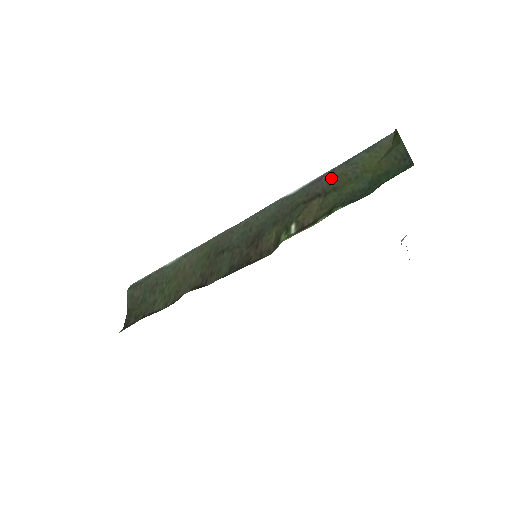
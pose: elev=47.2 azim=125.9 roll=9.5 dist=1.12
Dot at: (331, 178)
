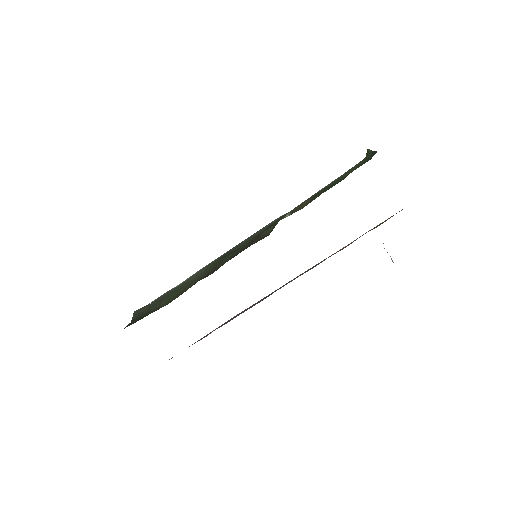
Dot at: (320, 191)
